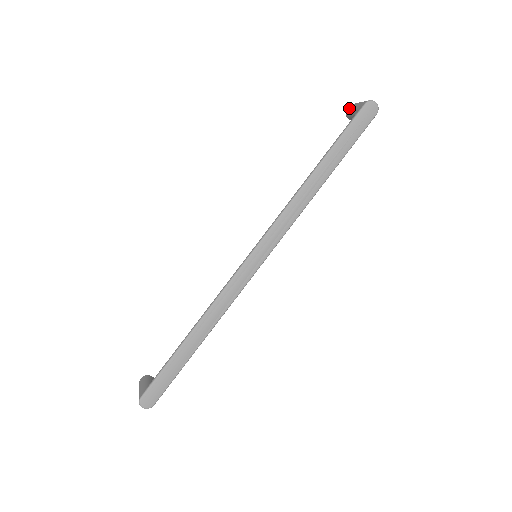
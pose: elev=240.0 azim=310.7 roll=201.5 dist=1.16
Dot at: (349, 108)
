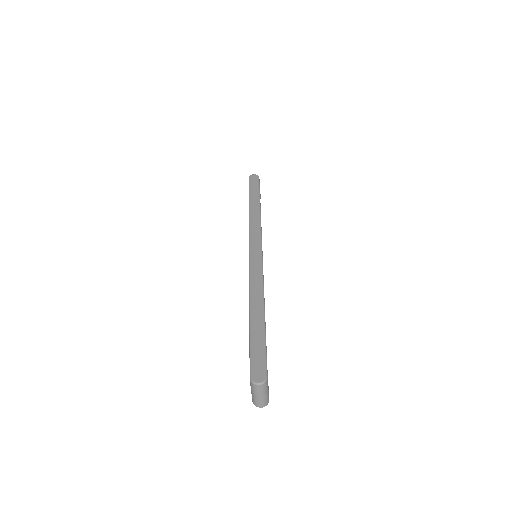
Dot at: occluded
